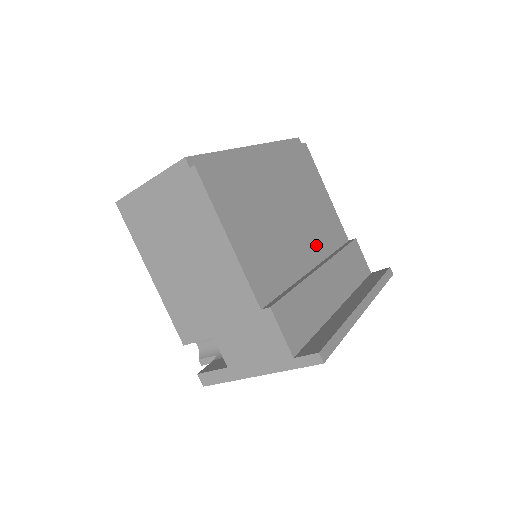
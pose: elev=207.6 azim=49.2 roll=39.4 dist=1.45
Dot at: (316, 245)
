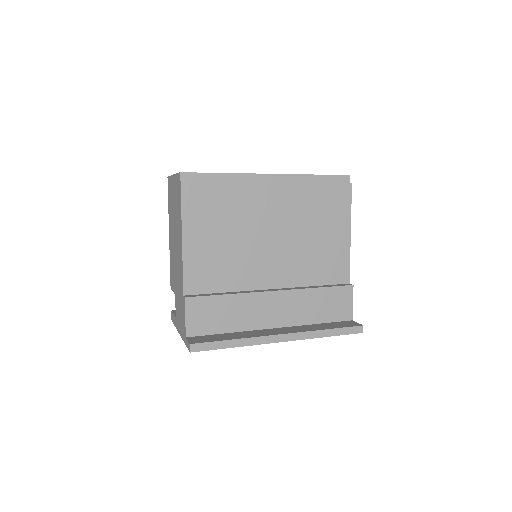
Dot at: (292, 273)
